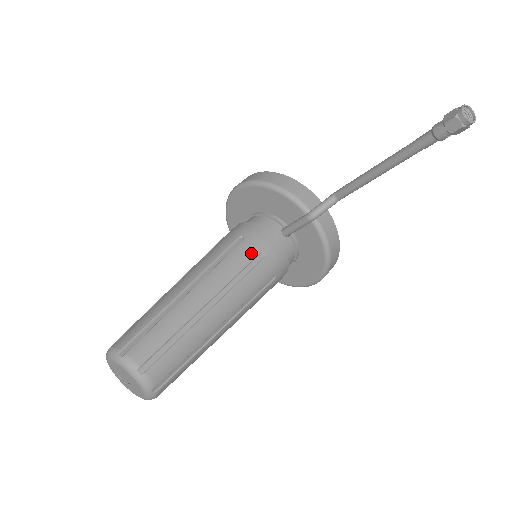
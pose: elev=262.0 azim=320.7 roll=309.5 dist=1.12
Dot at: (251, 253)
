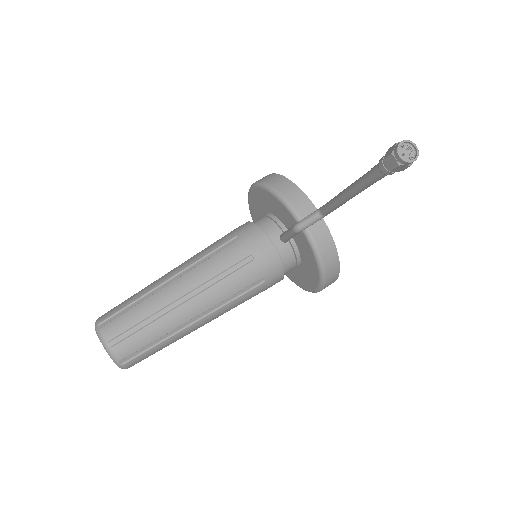
Dot at: (239, 255)
